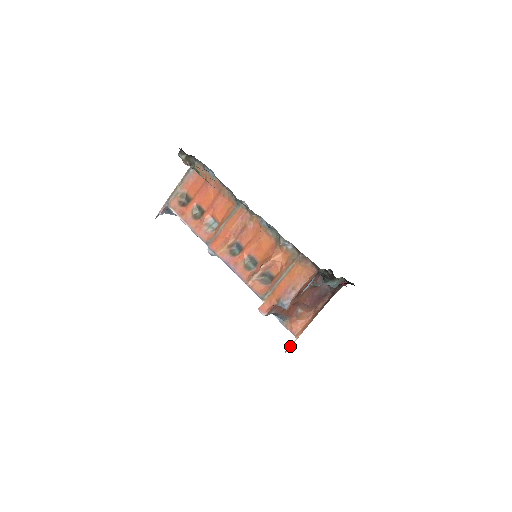
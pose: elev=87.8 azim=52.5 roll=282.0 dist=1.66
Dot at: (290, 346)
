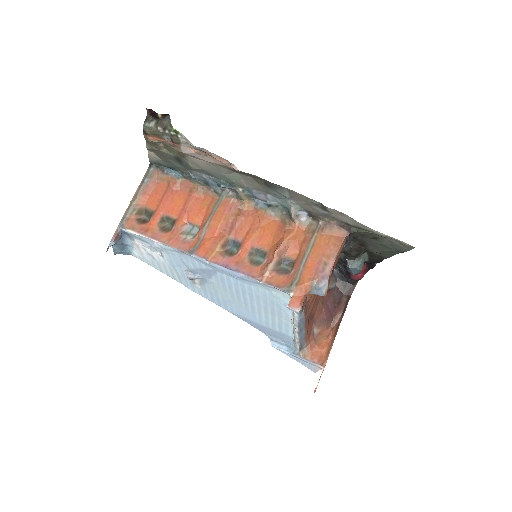
Dot at: (318, 382)
